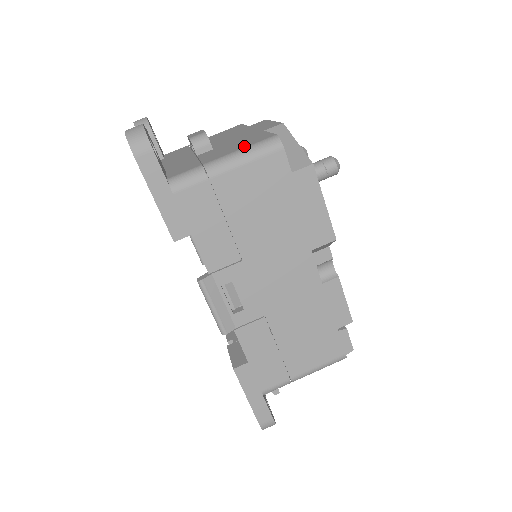
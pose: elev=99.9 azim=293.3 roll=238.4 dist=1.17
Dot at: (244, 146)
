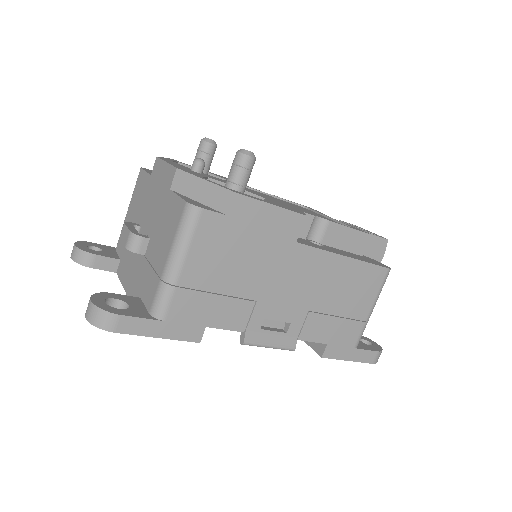
Dot at: (173, 233)
